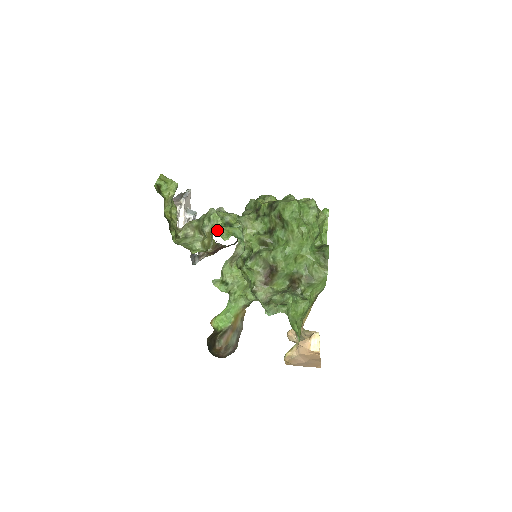
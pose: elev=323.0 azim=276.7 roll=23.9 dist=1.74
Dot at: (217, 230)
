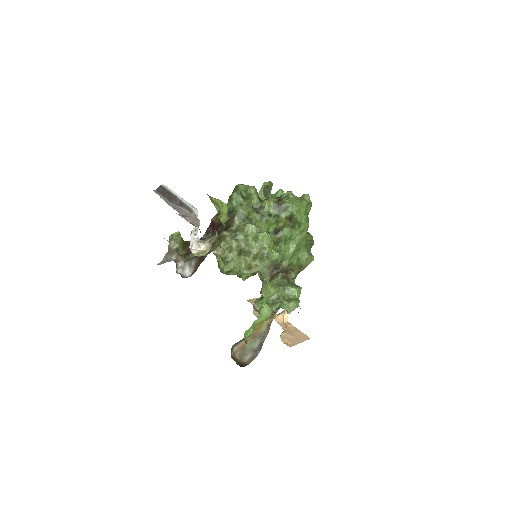
Dot at: occluded
